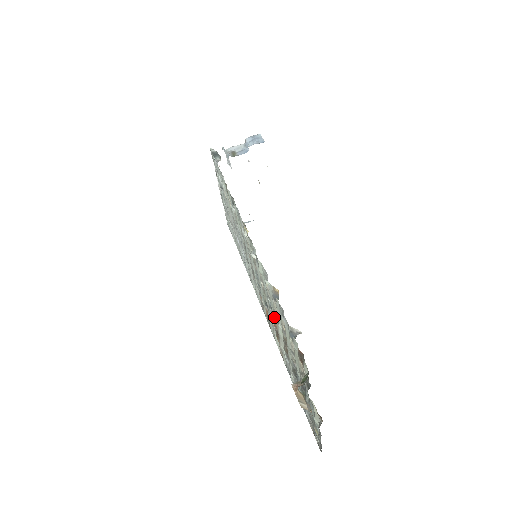
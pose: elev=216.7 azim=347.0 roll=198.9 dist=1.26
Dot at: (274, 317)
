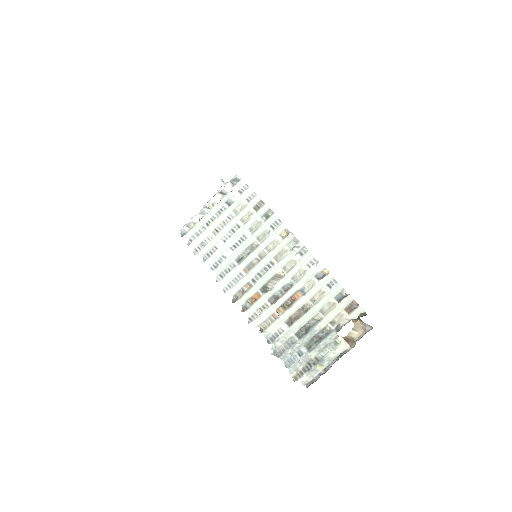
Dot at: (299, 291)
